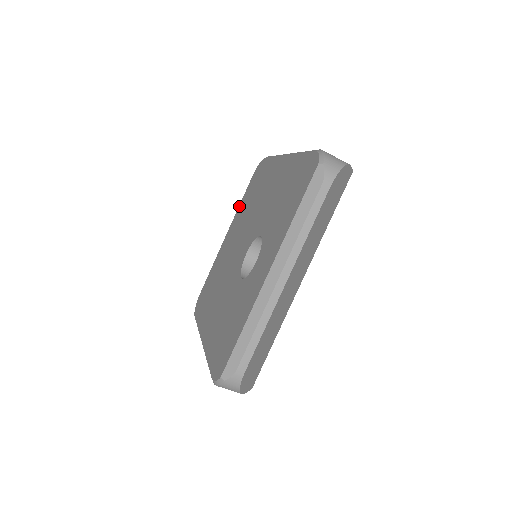
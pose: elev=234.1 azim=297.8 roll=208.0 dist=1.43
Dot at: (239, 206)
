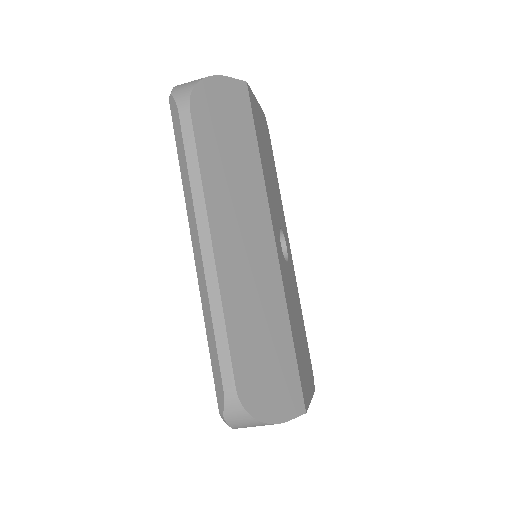
Dot at: occluded
